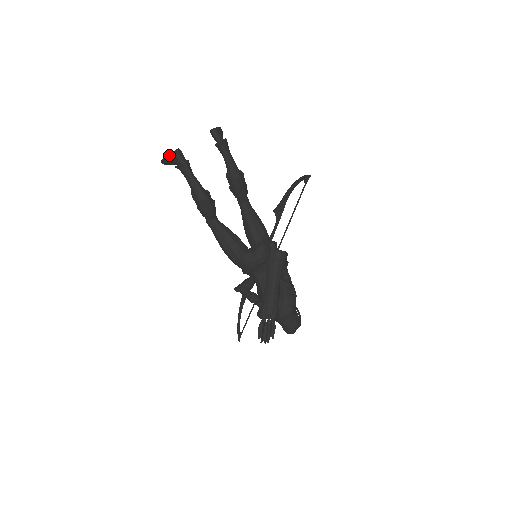
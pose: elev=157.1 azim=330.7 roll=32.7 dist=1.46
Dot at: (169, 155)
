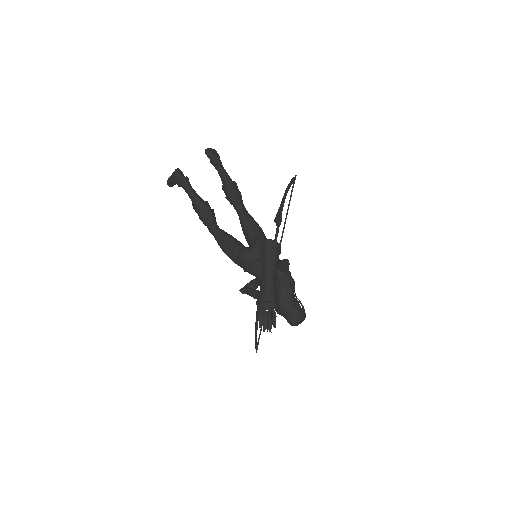
Dot at: (171, 175)
